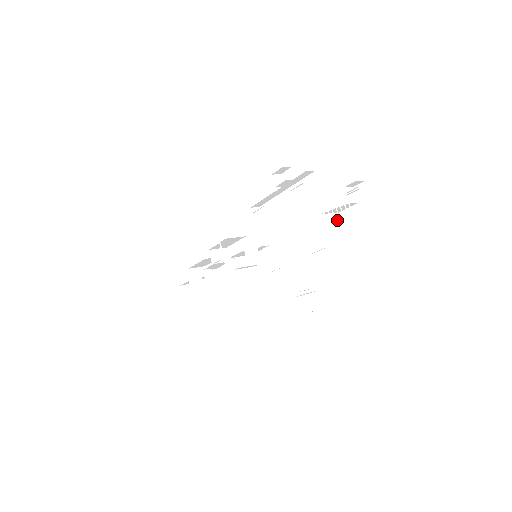
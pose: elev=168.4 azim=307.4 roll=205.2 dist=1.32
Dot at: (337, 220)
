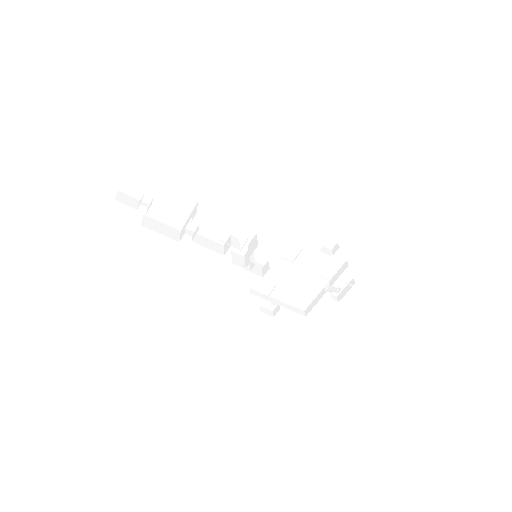
Dot at: occluded
